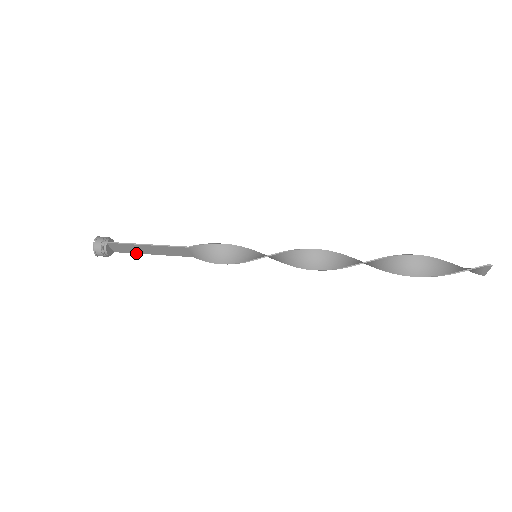
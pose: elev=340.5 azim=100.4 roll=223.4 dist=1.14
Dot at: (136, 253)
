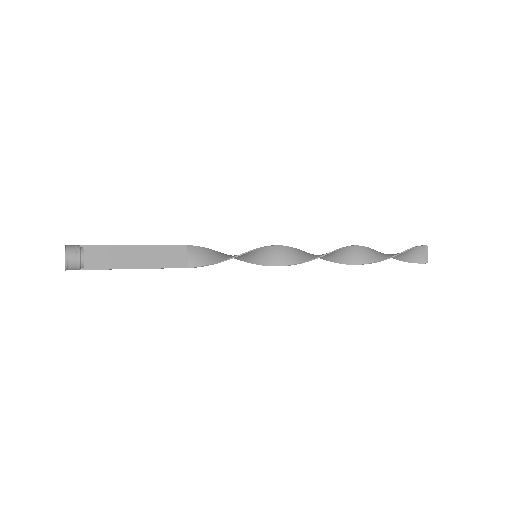
Dot at: occluded
